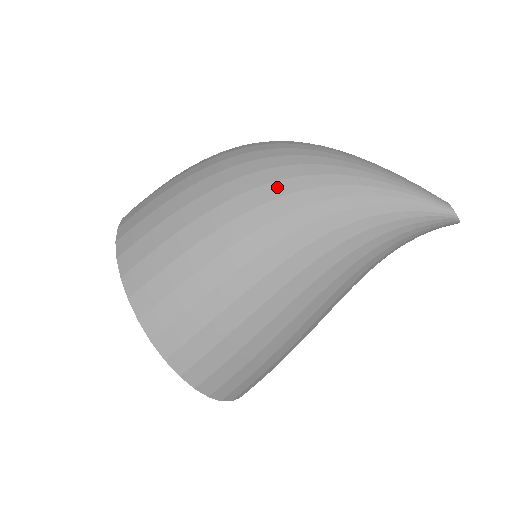
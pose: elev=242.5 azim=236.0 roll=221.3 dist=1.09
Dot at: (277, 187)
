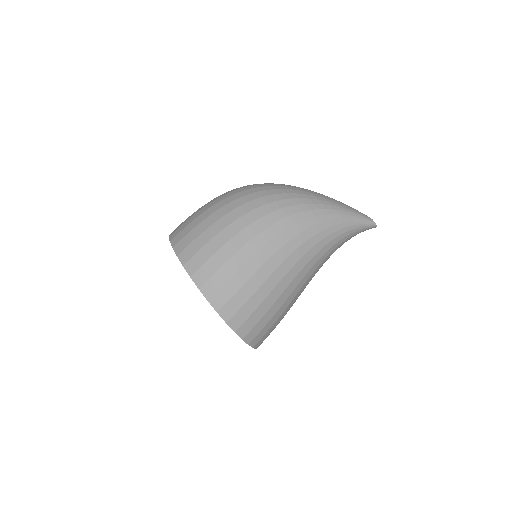
Dot at: (294, 229)
